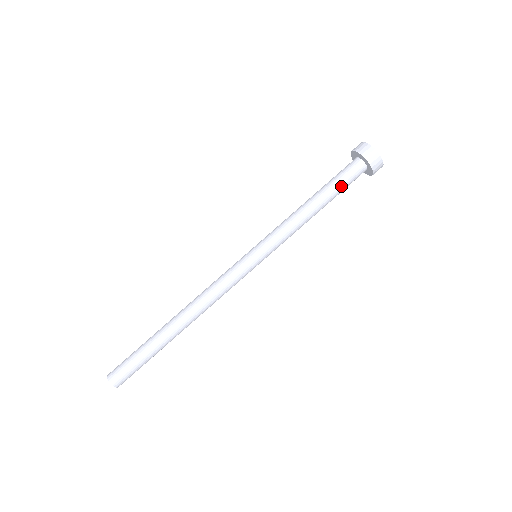
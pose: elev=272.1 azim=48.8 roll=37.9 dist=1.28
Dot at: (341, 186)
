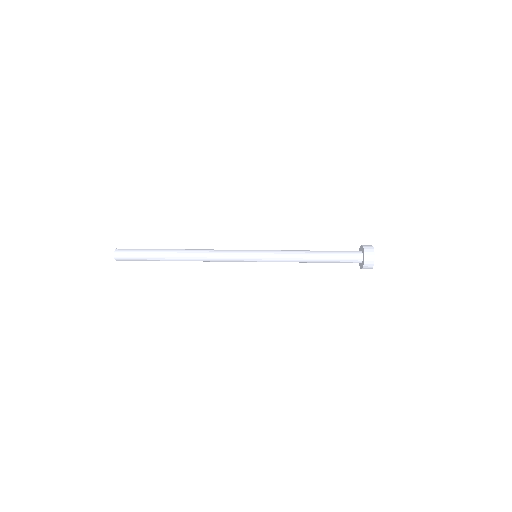
Dot at: (338, 261)
